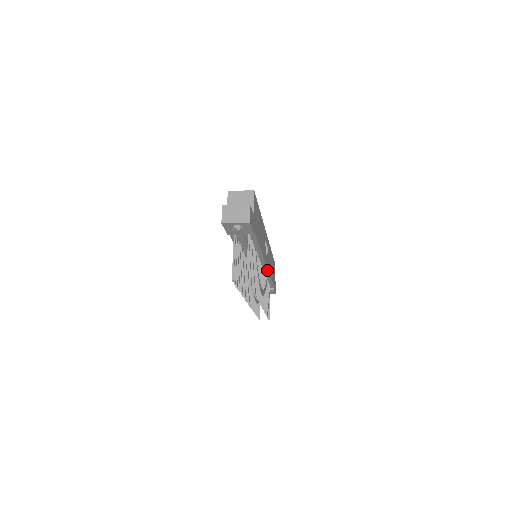
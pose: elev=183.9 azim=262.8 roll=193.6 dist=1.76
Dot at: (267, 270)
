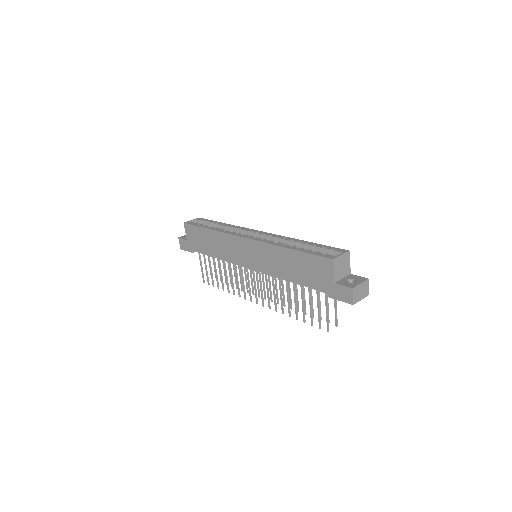
Dot at: occluded
